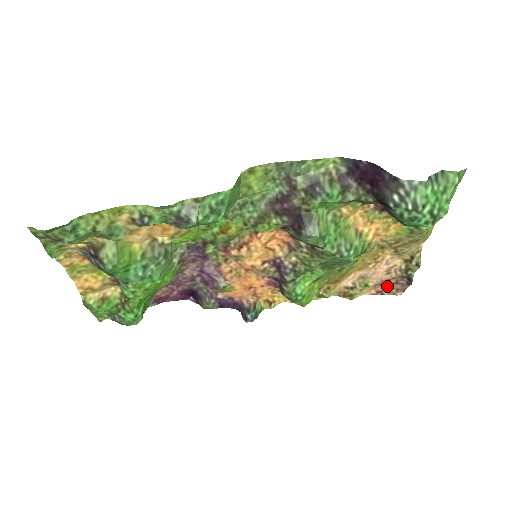
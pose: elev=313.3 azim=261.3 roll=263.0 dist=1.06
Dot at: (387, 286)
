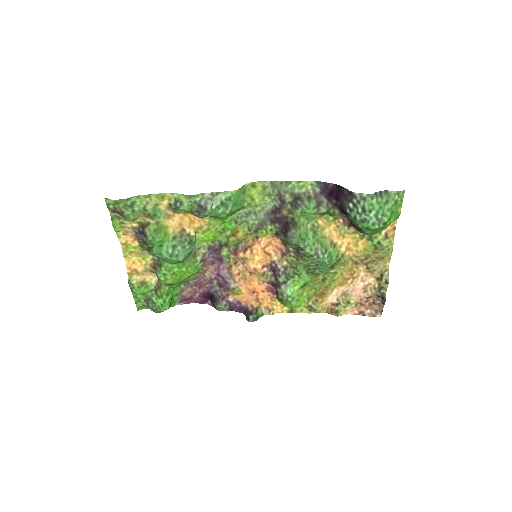
Dot at: (367, 307)
